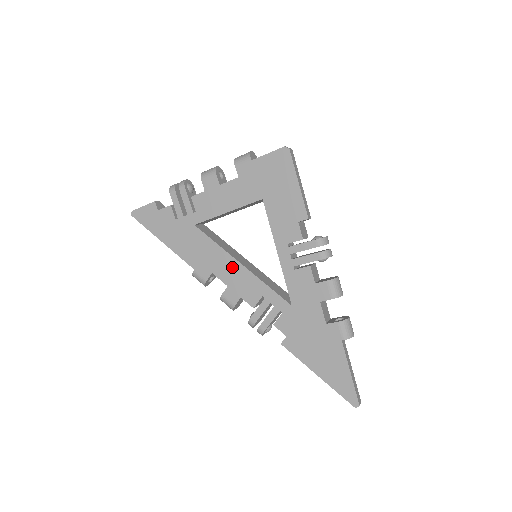
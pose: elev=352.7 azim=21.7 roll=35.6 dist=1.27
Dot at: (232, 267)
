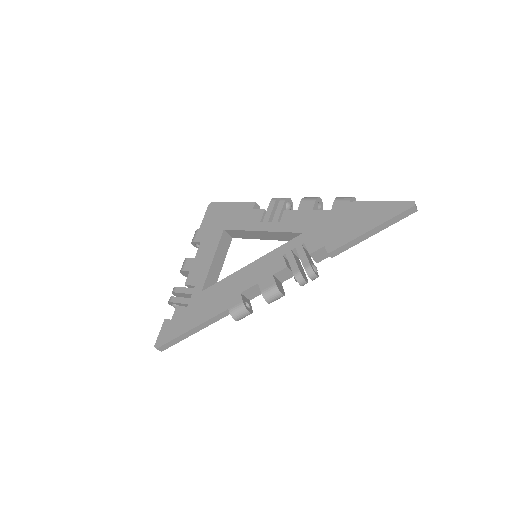
Dot at: (248, 272)
